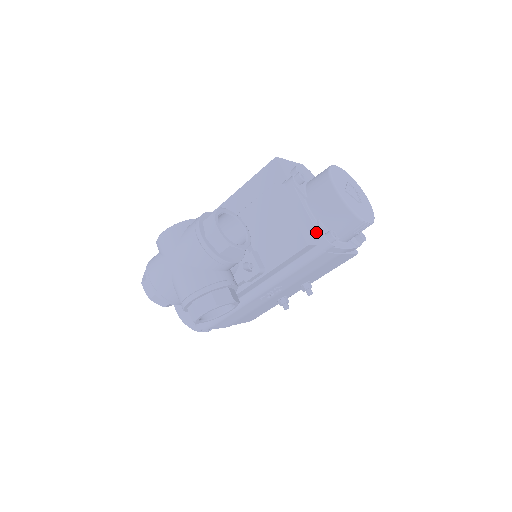
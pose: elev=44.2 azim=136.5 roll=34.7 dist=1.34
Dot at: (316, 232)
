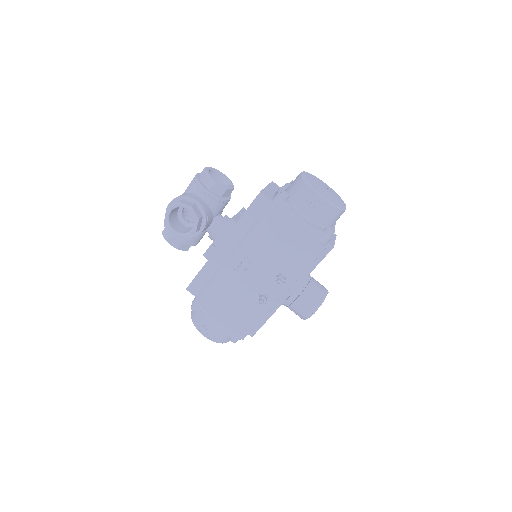
Dot at: occluded
